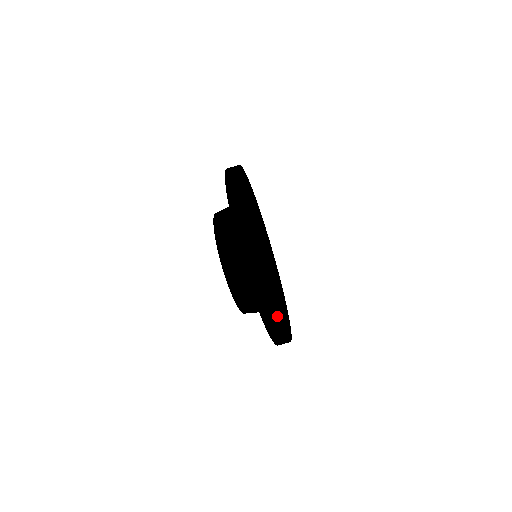
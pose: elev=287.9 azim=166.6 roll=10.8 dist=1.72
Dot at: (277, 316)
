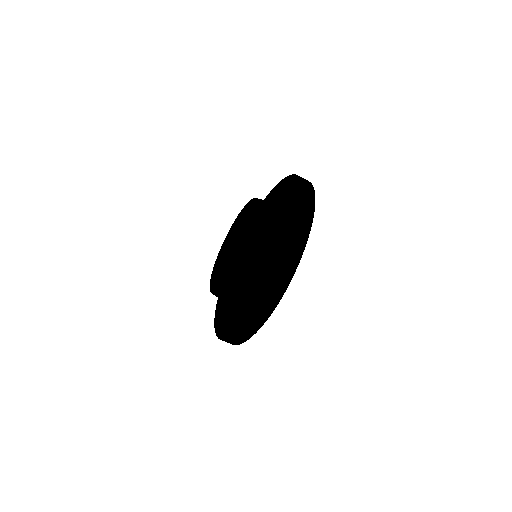
Dot at: (261, 326)
